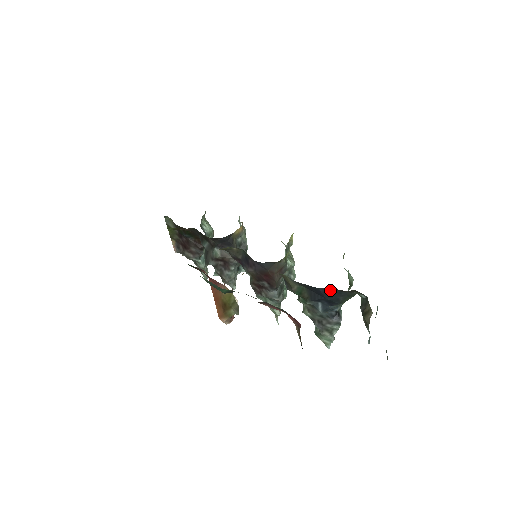
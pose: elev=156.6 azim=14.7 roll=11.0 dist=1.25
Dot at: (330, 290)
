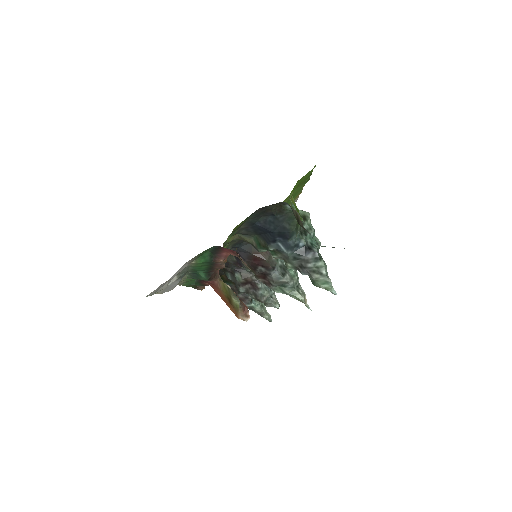
Dot at: (265, 220)
